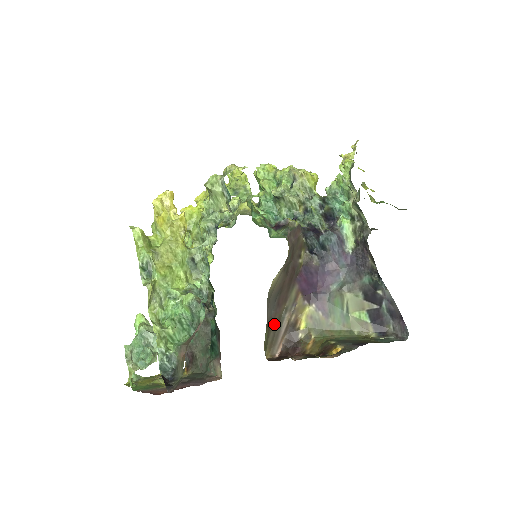
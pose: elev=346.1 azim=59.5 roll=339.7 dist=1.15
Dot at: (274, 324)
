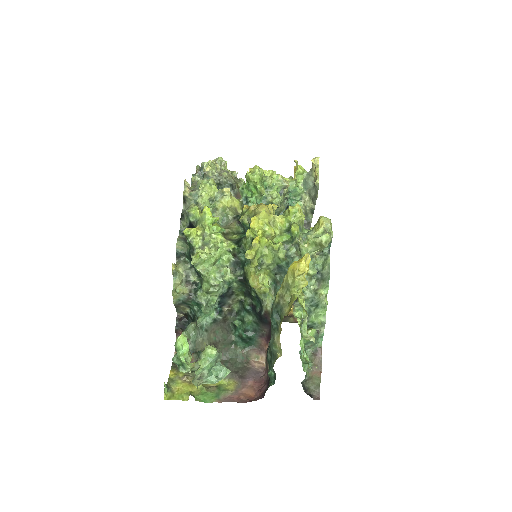
Dot at: occluded
